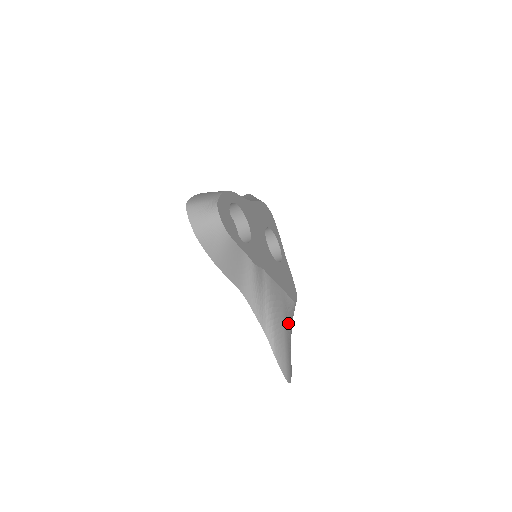
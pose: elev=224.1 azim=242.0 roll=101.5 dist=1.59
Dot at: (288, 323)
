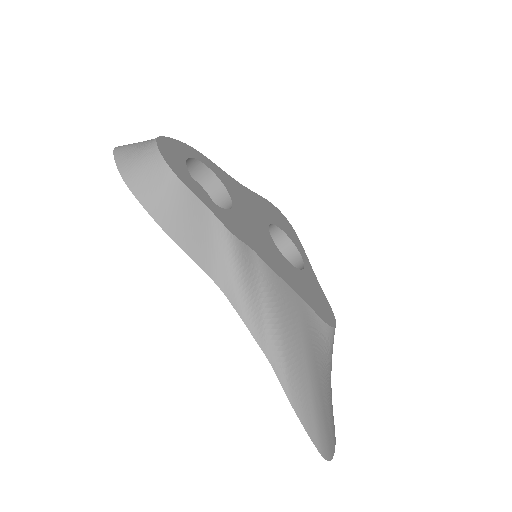
Dot at: (317, 354)
